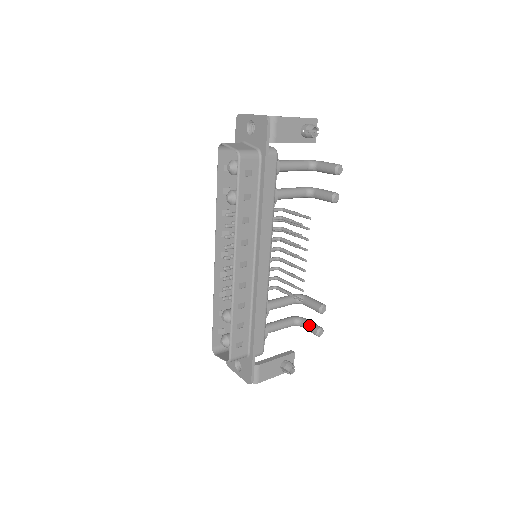
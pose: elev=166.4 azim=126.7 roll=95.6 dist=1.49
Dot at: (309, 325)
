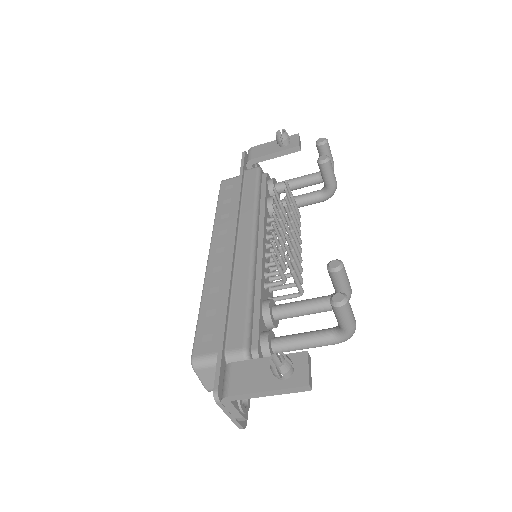
Dot at: occluded
